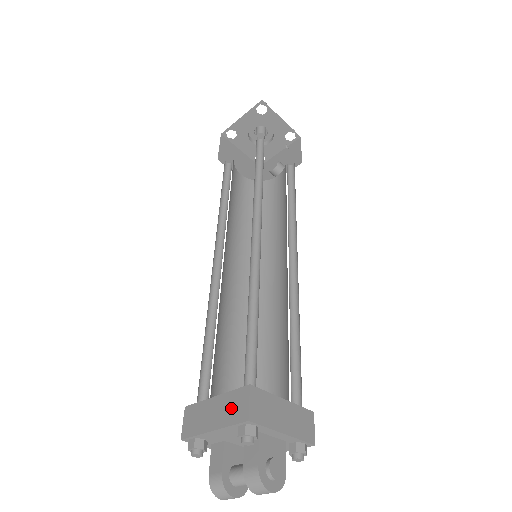
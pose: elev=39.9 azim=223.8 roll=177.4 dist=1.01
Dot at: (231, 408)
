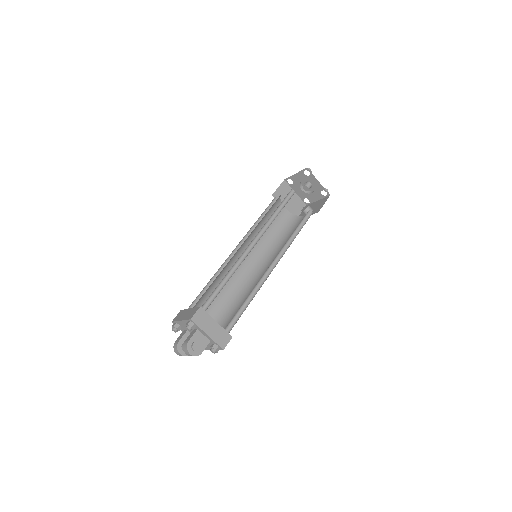
Dot at: (190, 314)
